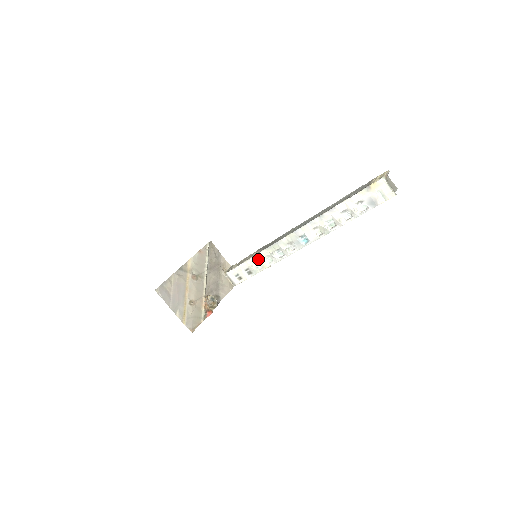
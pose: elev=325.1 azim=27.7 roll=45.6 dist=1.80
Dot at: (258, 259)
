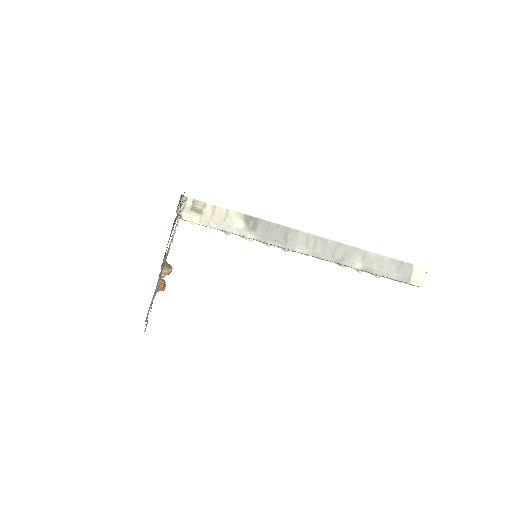
Dot at: occluded
